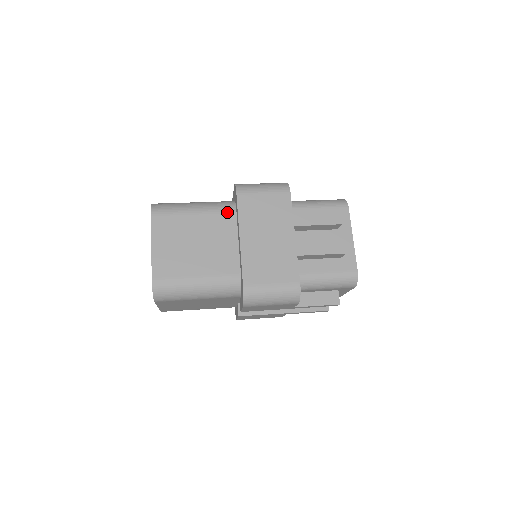
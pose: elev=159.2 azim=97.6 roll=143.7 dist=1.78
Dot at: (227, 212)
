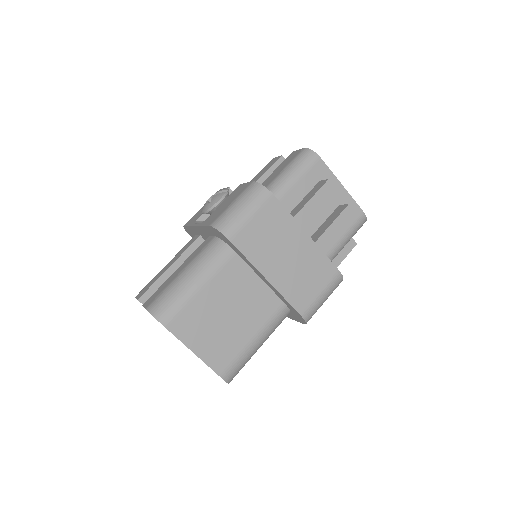
Dot at: (228, 260)
